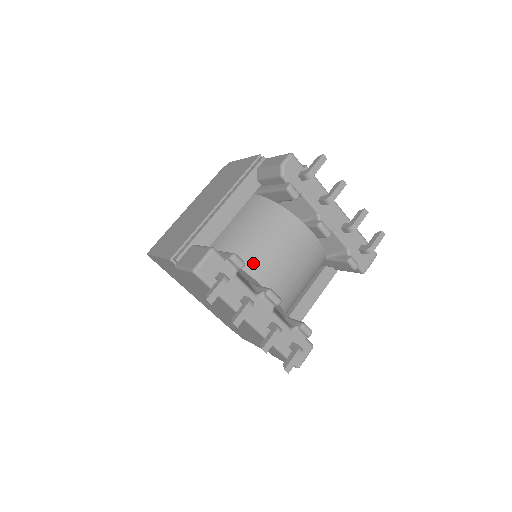
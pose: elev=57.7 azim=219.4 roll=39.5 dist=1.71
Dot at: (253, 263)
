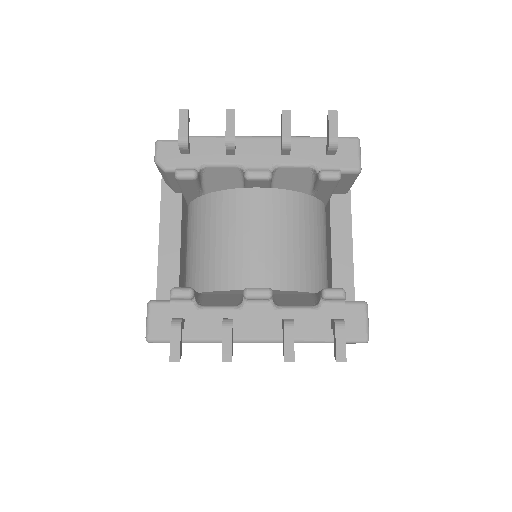
Dot at: (219, 275)
